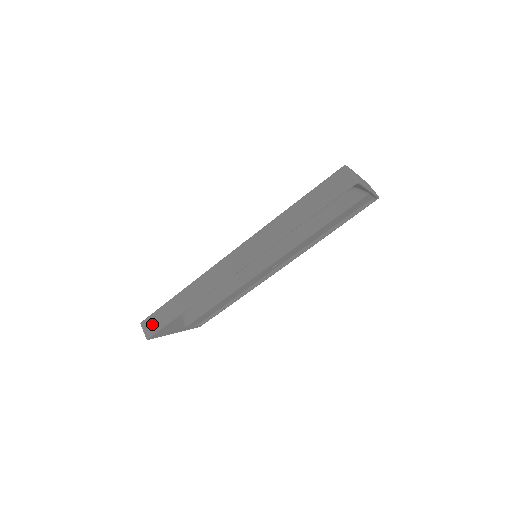
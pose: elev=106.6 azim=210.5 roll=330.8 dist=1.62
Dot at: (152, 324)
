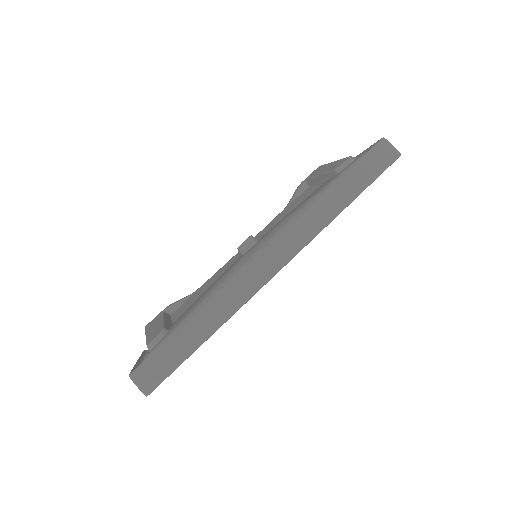
Dot at: (153, 371)
